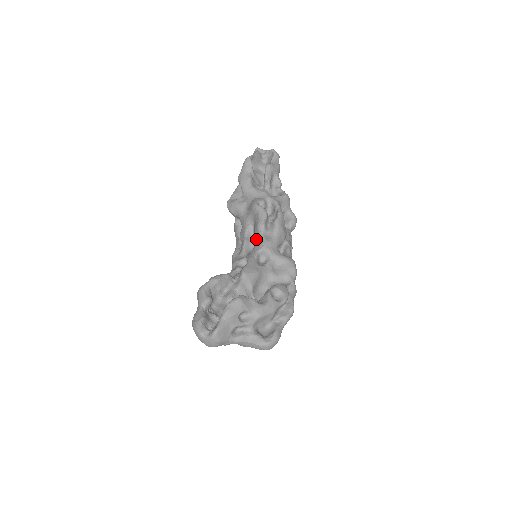
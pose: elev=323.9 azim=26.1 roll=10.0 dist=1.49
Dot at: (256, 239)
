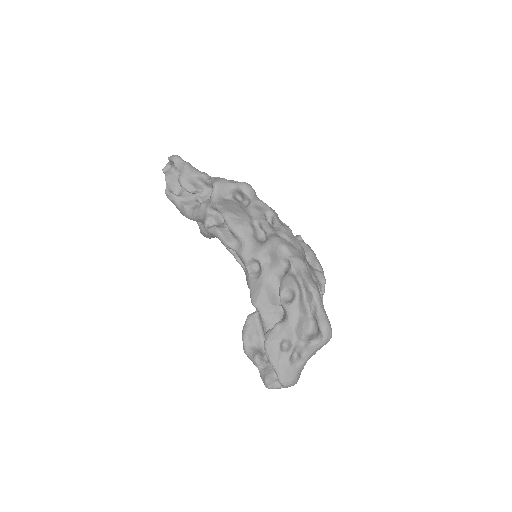
Dot at: occluded
